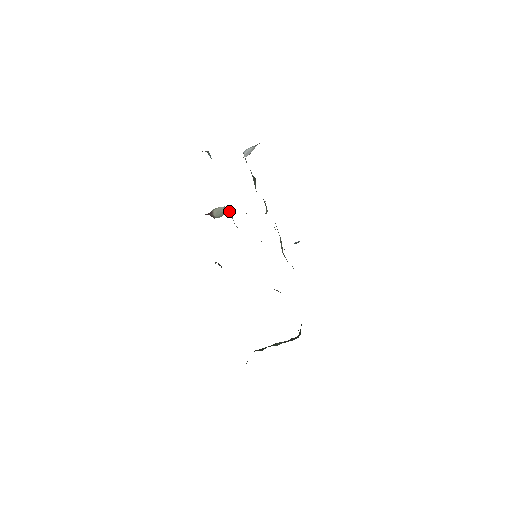
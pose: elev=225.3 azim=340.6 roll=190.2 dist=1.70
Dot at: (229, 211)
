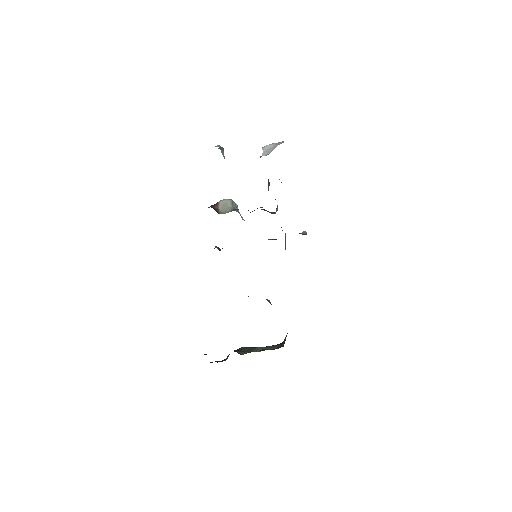
Dot at: (236, 209)
